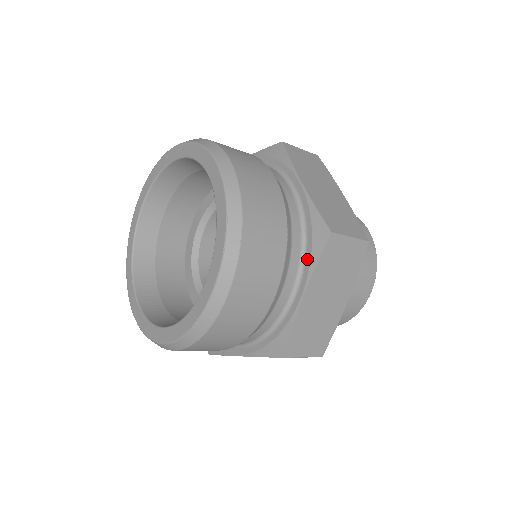
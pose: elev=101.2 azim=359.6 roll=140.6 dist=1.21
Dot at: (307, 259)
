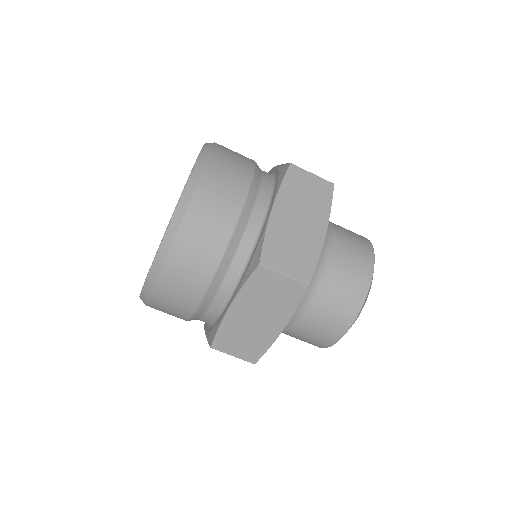
Dot at: (275, 188)
